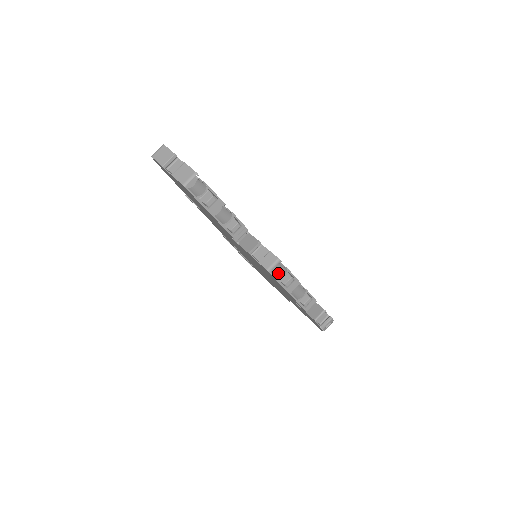
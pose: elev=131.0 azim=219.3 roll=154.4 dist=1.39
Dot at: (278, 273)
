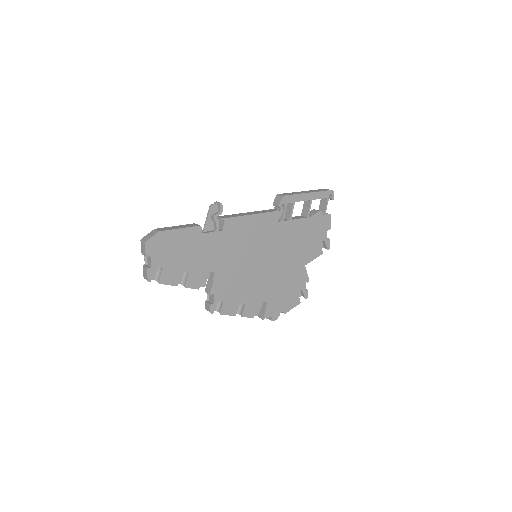
Dot at: (220, 307)
